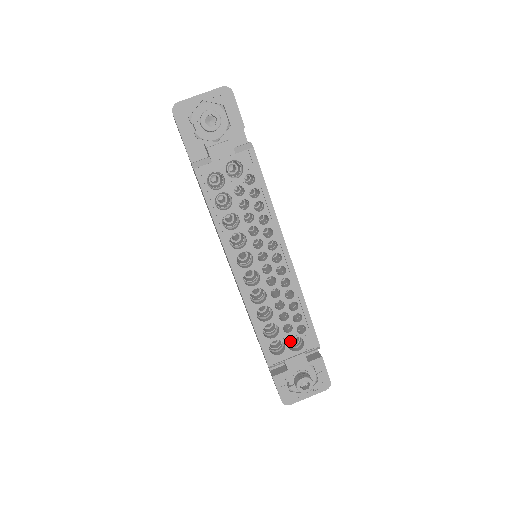
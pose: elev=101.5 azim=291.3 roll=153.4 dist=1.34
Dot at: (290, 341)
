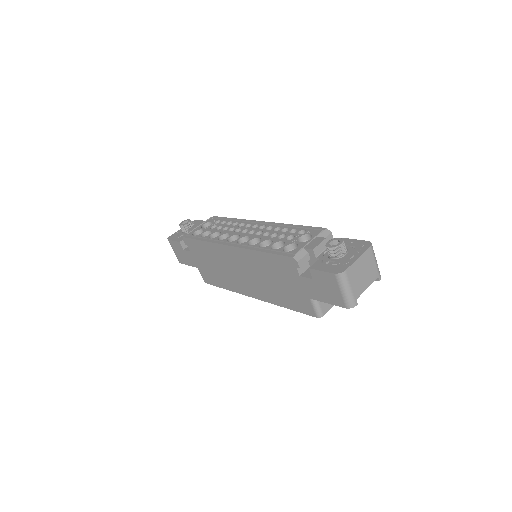
Dot at: occluded
